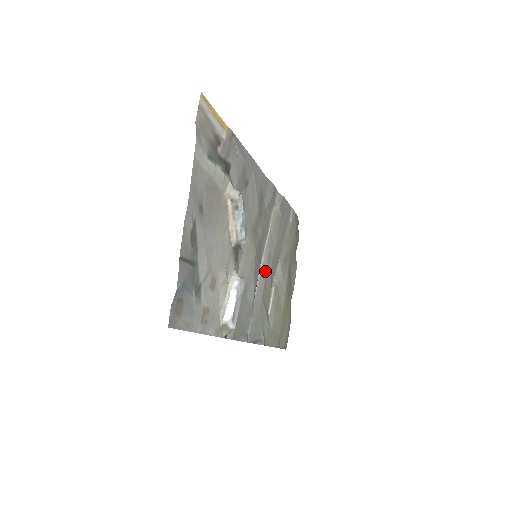
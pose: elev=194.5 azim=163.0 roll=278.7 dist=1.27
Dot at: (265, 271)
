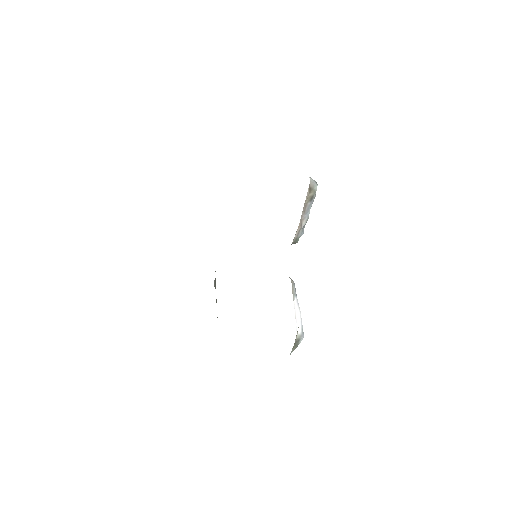
Dot at: occluded
